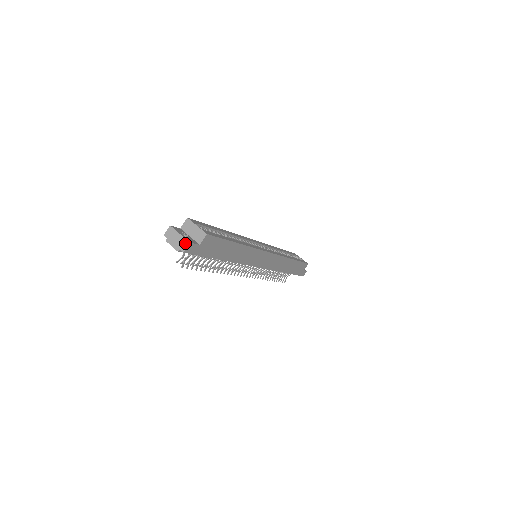
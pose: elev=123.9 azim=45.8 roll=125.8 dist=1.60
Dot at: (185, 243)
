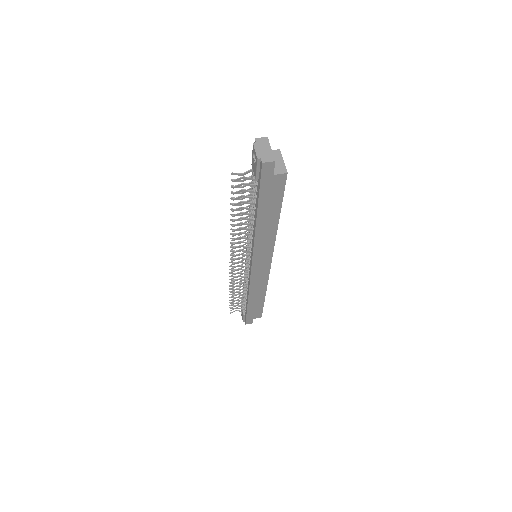
Dot at: (270, 158)
